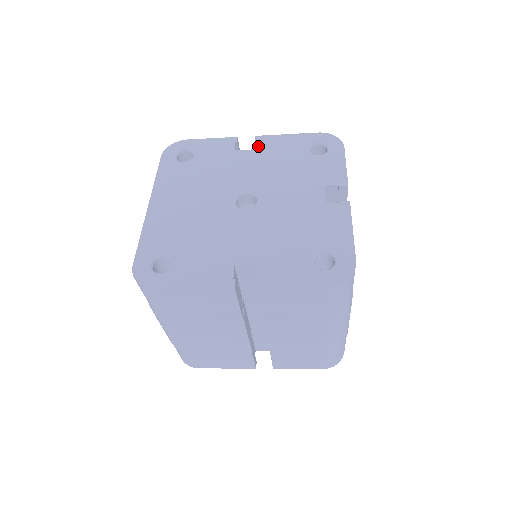
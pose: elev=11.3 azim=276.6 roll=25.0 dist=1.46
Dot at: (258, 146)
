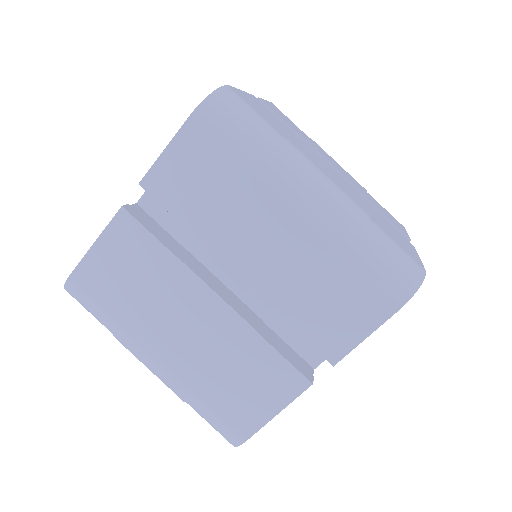
Dot at: occluded
